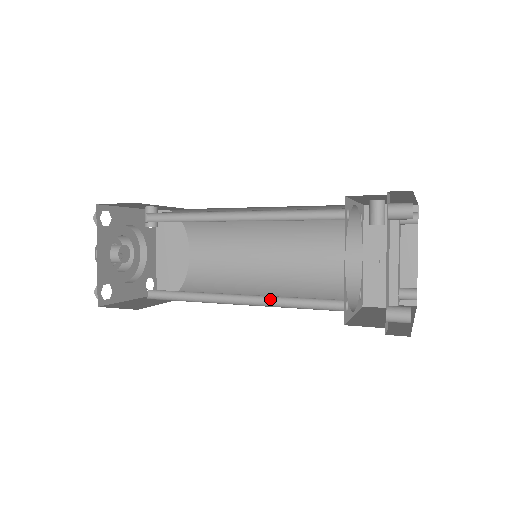
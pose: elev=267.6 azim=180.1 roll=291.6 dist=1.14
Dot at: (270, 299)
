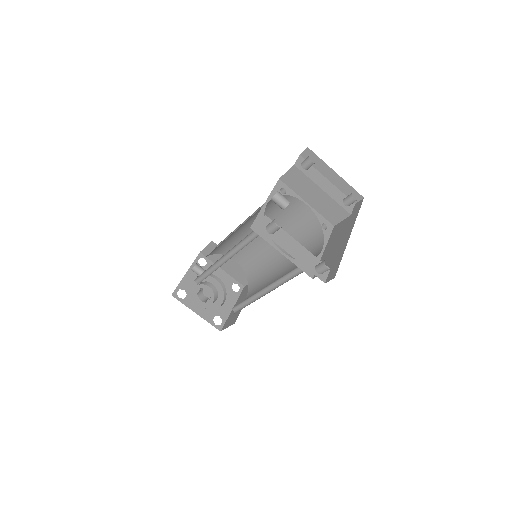
Dot at: (277, 281)
